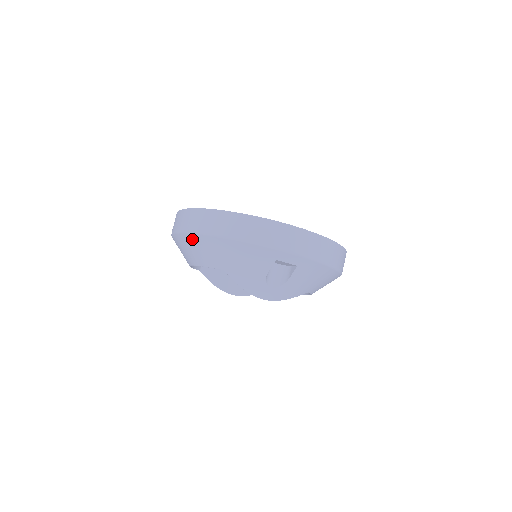
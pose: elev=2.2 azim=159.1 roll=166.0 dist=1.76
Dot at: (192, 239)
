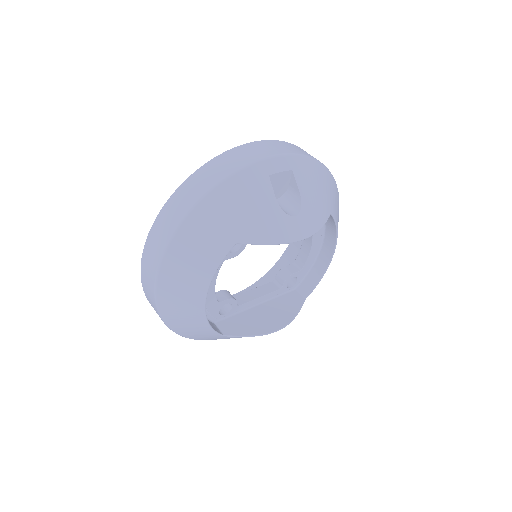
Dot at: (176, 251)
